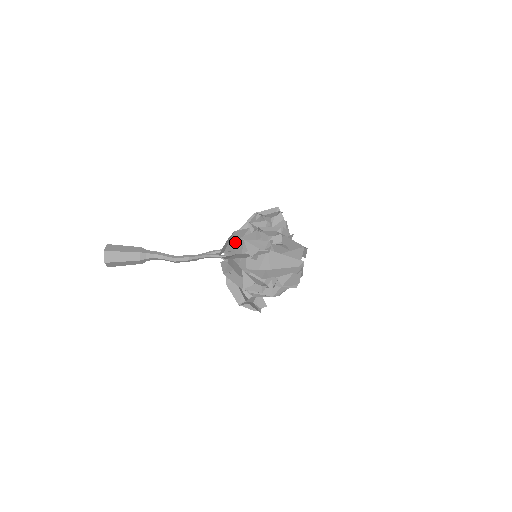
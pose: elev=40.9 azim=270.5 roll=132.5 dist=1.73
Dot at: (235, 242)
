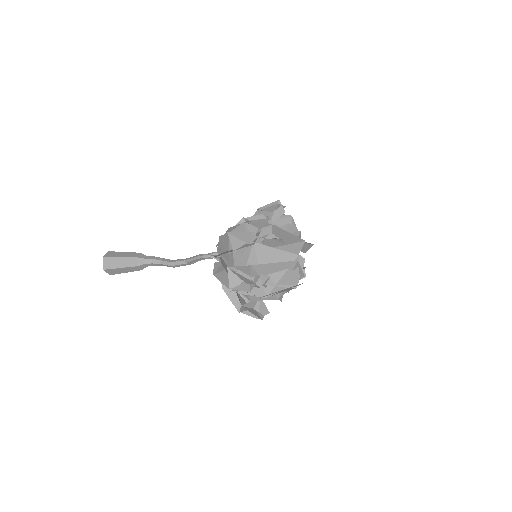
Dot at: (222, 237)
